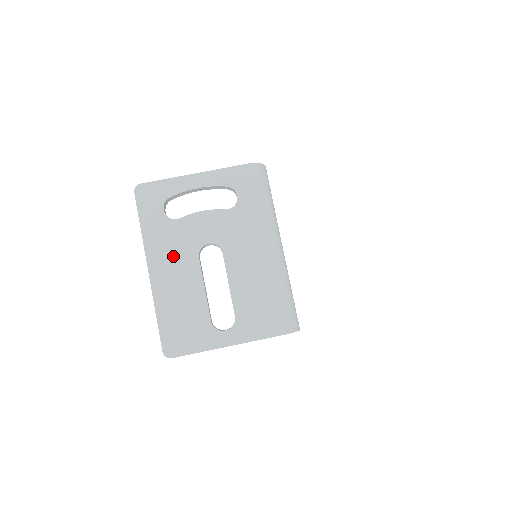
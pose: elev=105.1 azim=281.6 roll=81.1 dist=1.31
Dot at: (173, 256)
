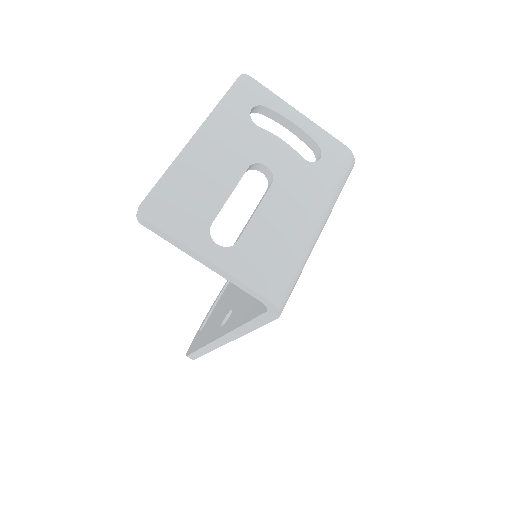
Dot at: (227, 145)
